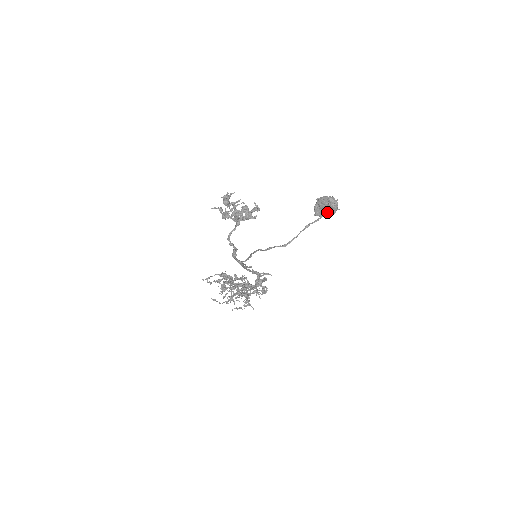
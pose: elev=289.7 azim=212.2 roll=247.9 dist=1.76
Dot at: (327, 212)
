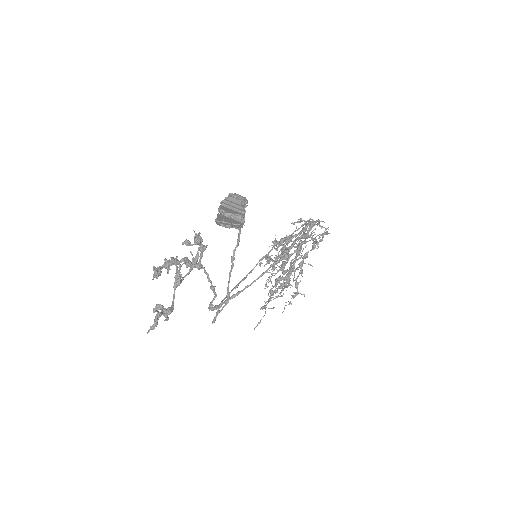
Dot at: (235, 228)
